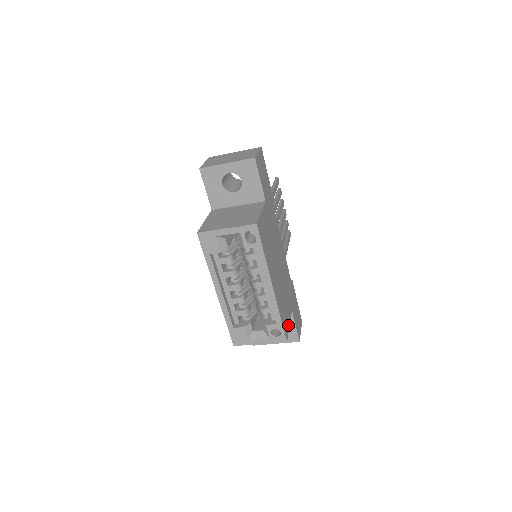
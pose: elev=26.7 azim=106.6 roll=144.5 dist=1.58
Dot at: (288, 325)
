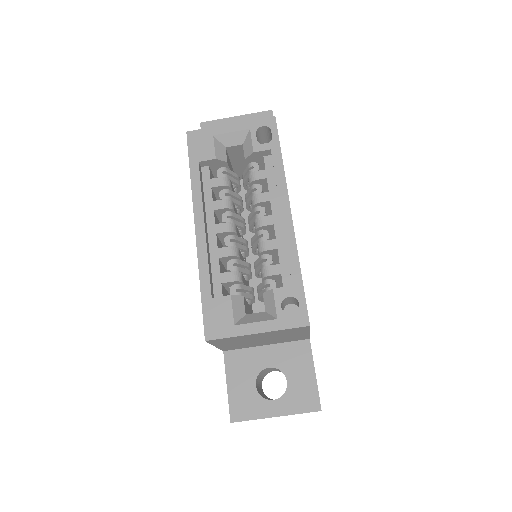
Dot at: occluded
